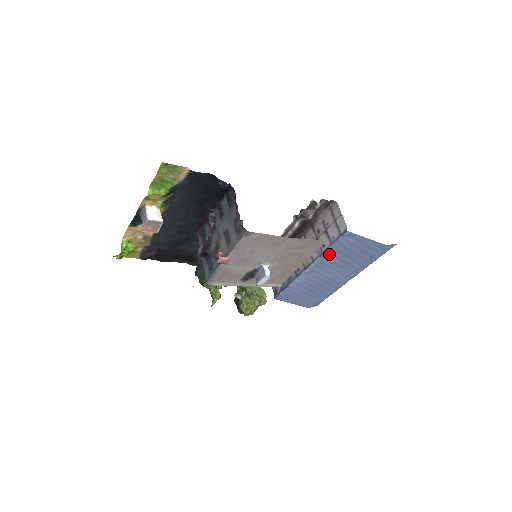
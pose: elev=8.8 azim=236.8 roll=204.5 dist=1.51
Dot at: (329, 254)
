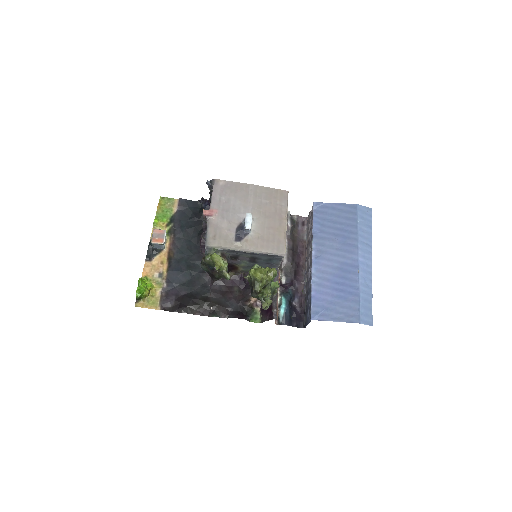
Dot at: (318, 232)
